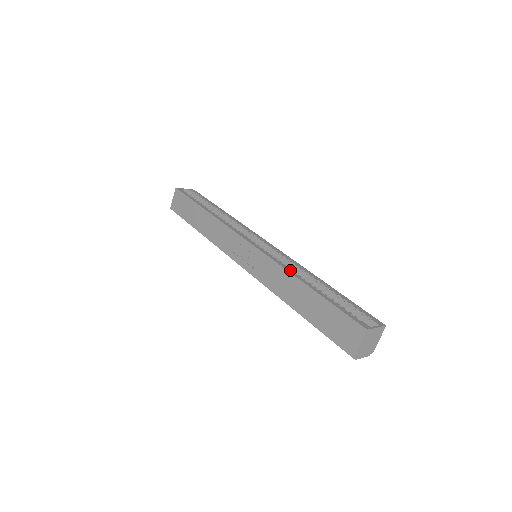
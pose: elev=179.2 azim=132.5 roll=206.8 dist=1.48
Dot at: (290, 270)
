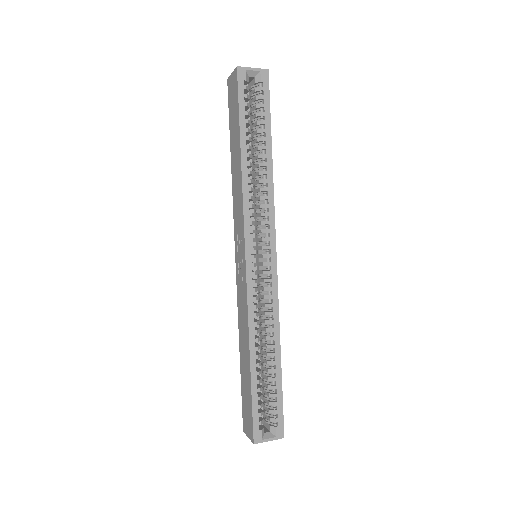
Dot at: (253, 327)
